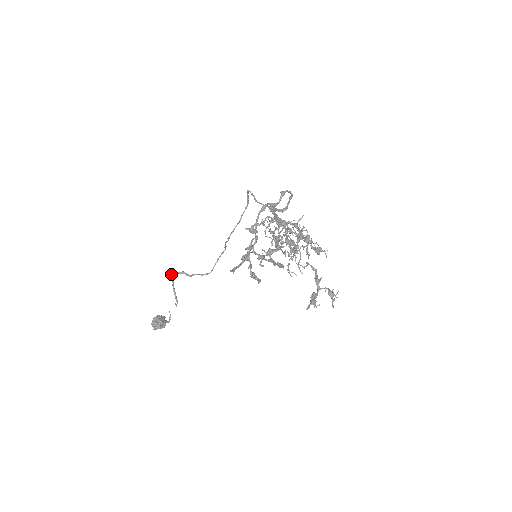
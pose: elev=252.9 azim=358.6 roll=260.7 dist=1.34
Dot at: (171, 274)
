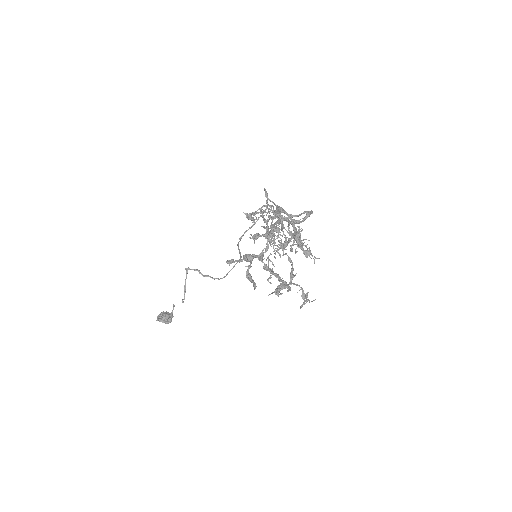
Dot at: (186, 268)
